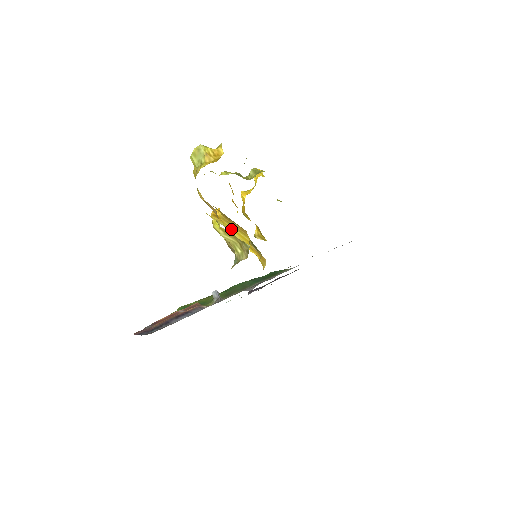
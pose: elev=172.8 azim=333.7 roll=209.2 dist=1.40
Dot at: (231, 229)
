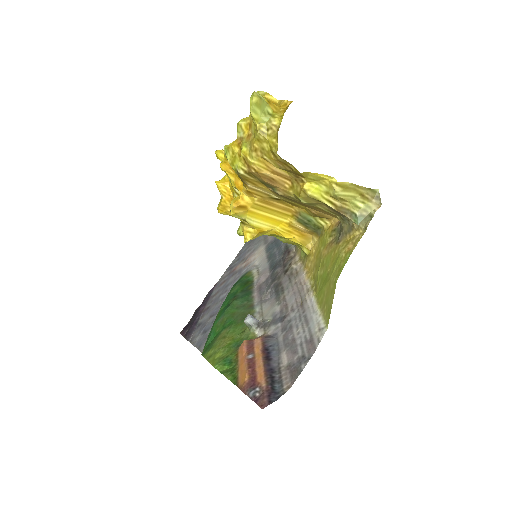
Dot at: (260, 218)
